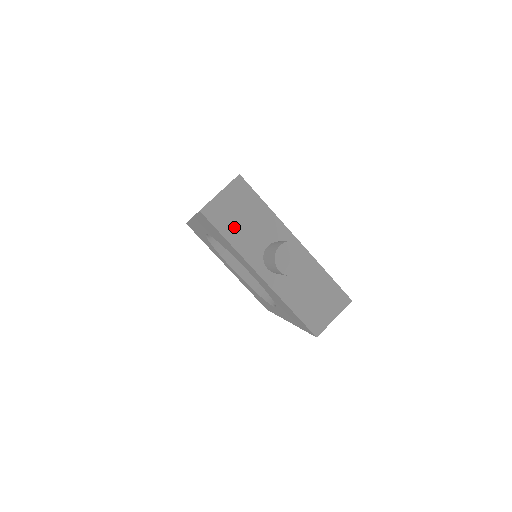
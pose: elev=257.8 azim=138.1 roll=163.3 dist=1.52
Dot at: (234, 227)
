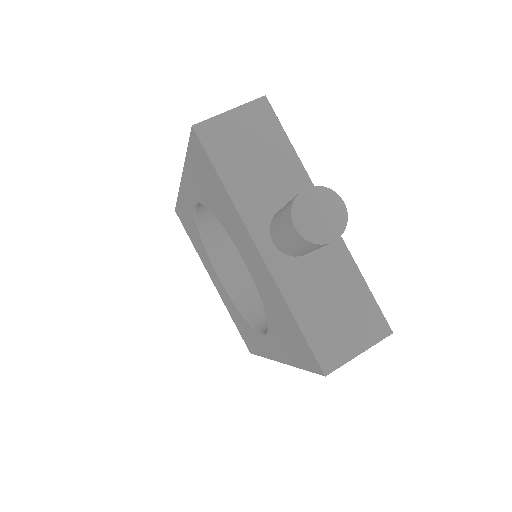
Dot at: (238, 165)
